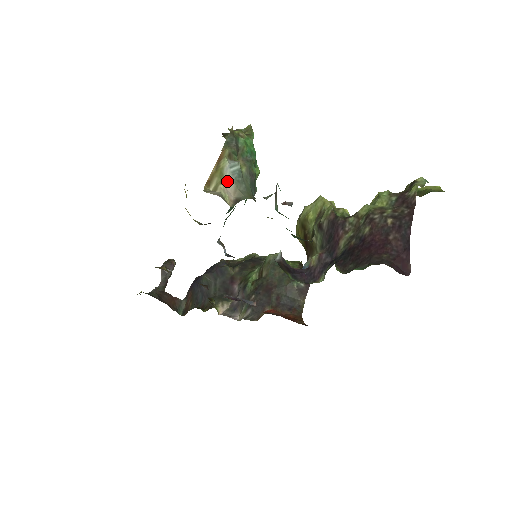
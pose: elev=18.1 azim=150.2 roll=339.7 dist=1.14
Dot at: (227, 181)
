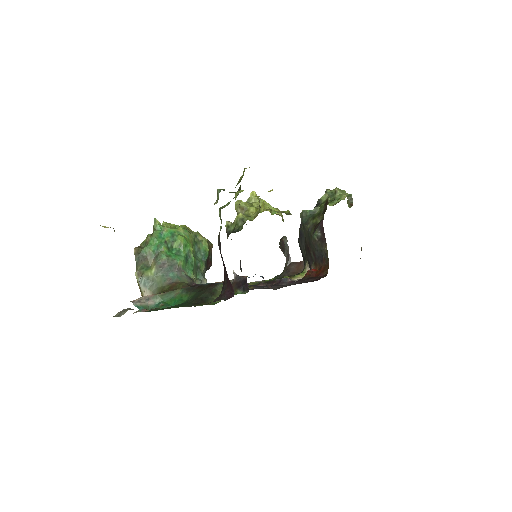
Dot at: (145, 292)
